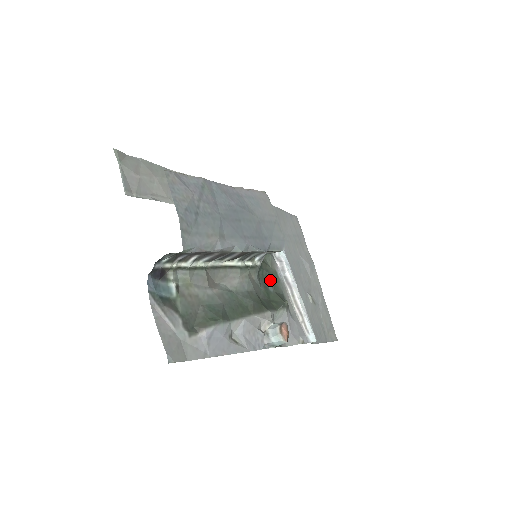
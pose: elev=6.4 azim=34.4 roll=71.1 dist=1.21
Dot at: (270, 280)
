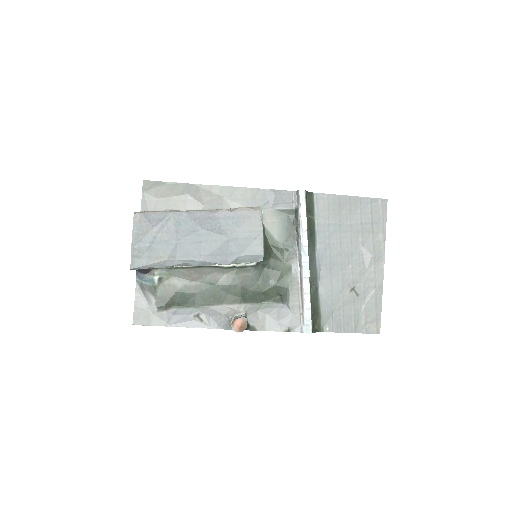
Dot at: (275, 274)
